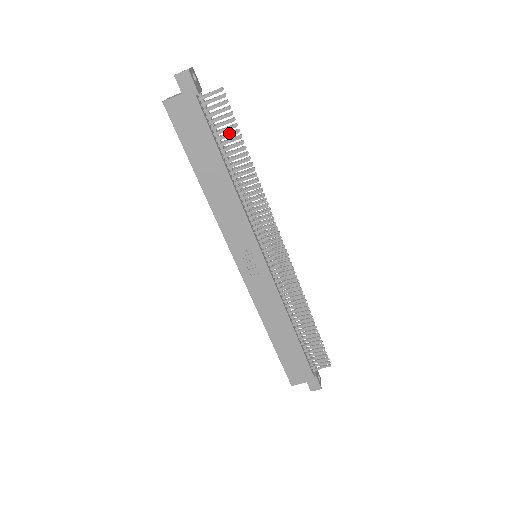
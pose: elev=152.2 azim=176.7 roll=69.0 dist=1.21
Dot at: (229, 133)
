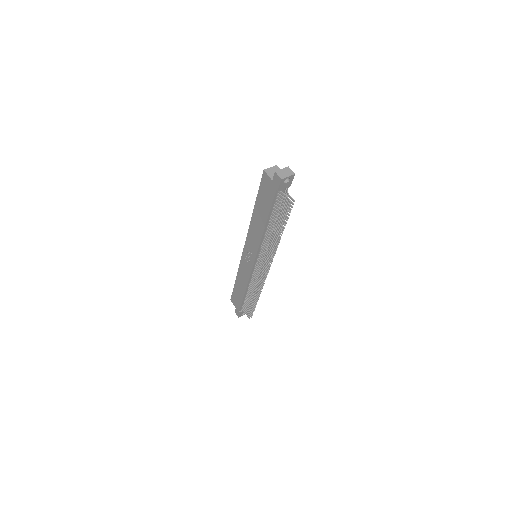
Dot at: (280, 216)
